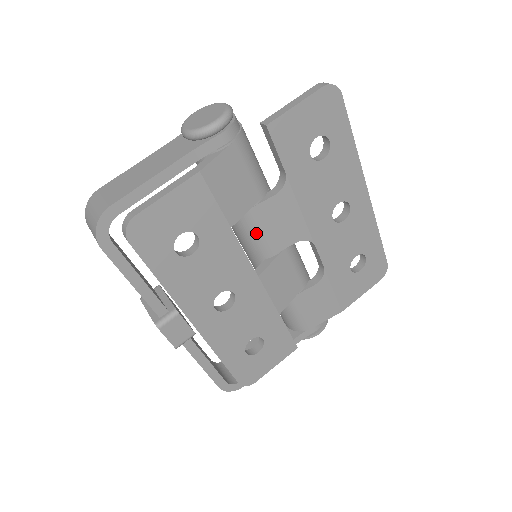
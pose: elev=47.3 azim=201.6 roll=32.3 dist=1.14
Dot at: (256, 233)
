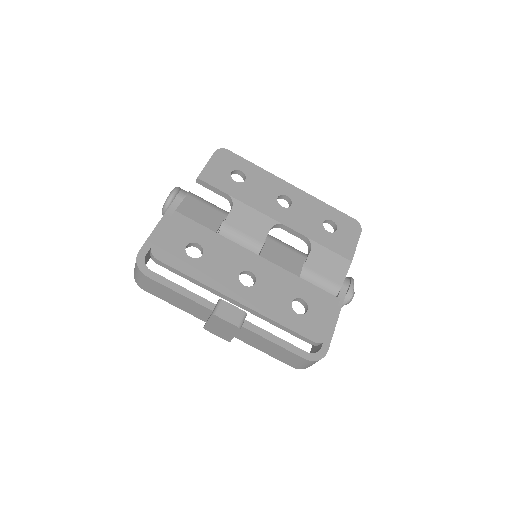
Dot at: (240, 236)
